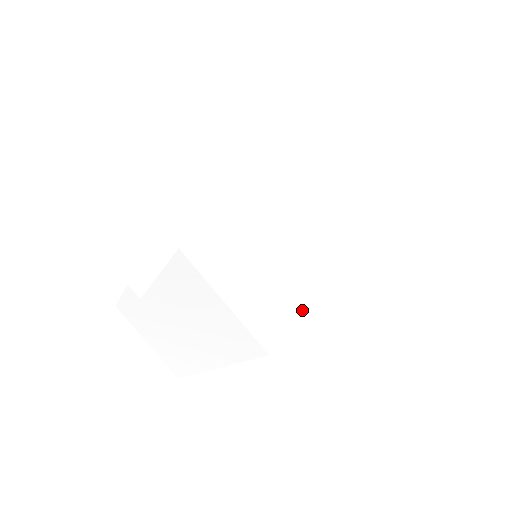
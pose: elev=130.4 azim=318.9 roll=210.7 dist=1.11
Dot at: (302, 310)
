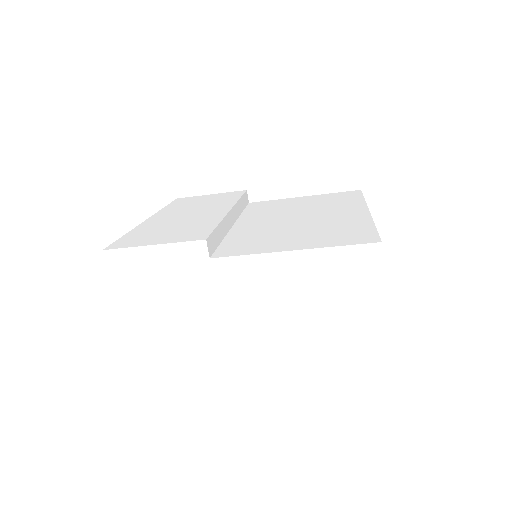
Dot at: occluded
